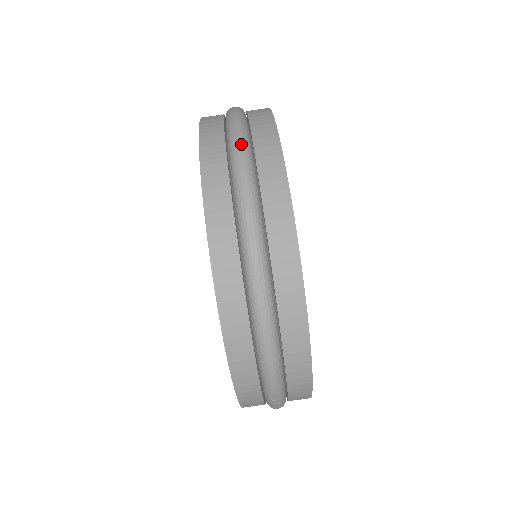
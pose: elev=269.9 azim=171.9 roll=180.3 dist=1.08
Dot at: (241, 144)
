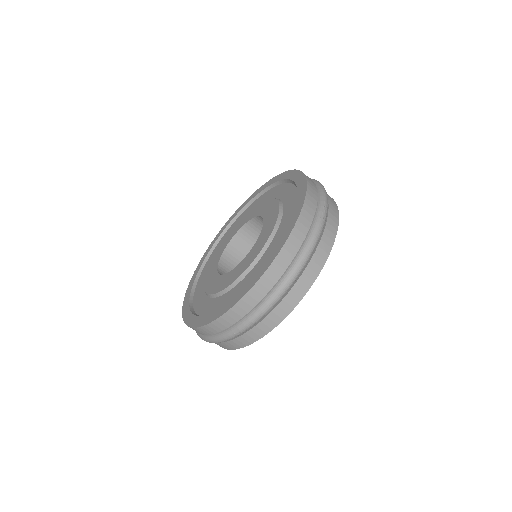
Dot at: (295, 276)
